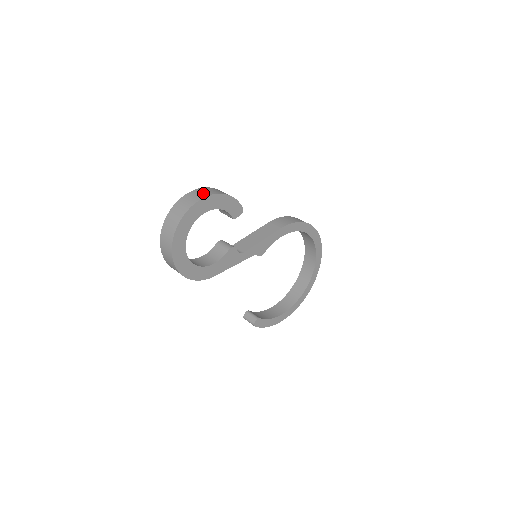
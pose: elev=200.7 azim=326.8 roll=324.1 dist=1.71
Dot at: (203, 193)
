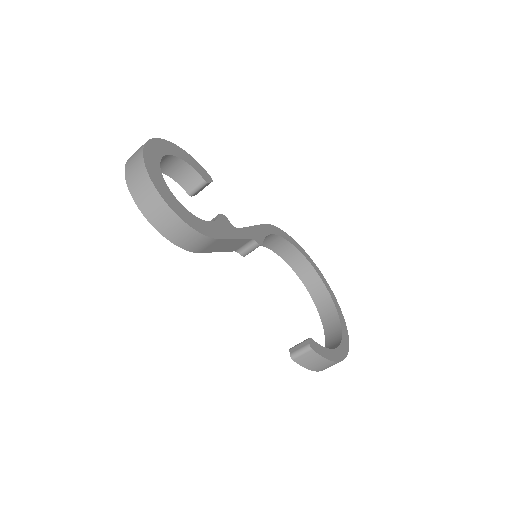
Dot at: occluded
